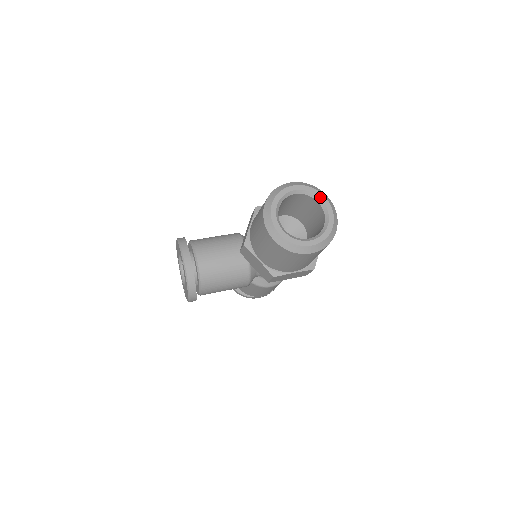
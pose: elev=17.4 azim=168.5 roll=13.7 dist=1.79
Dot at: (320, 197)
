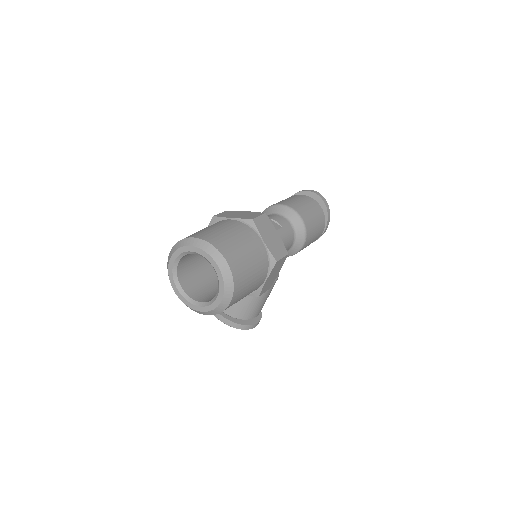
Dot at: (190, 250)
